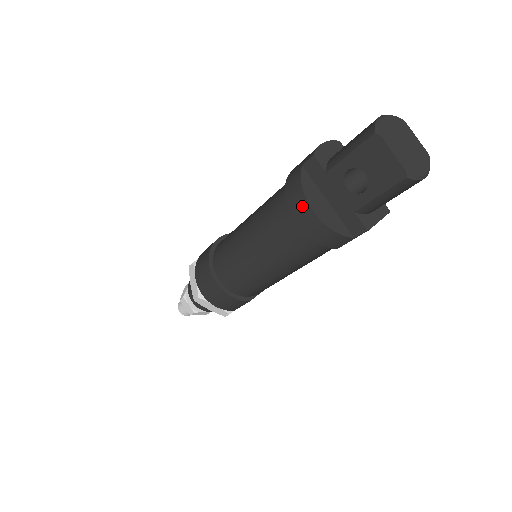
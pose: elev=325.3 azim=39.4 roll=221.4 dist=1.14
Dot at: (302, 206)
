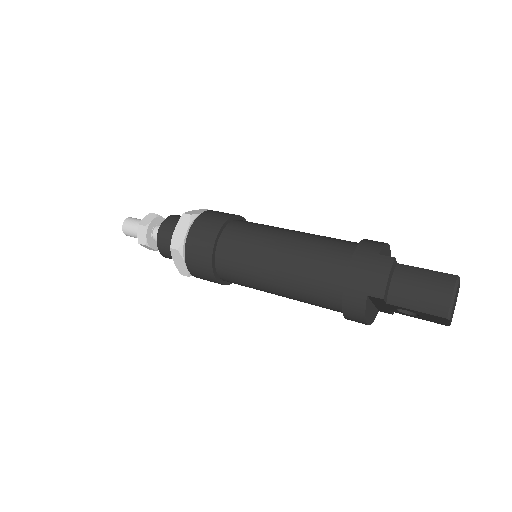
Dot at: (359, 320)
